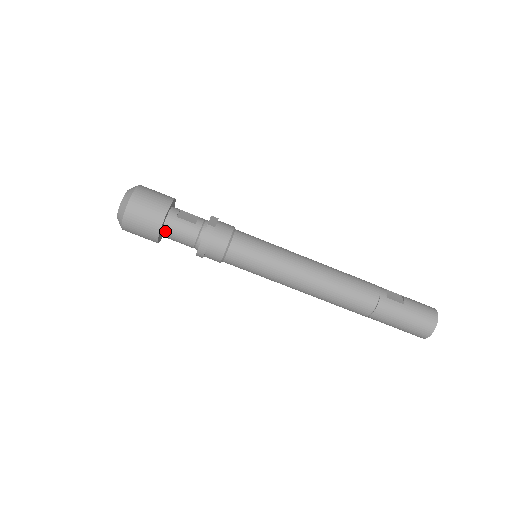
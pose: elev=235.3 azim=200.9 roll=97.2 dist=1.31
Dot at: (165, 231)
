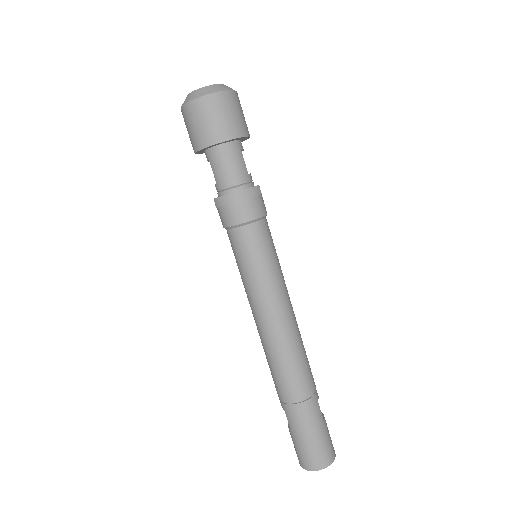
Dot at: (221, 148)
